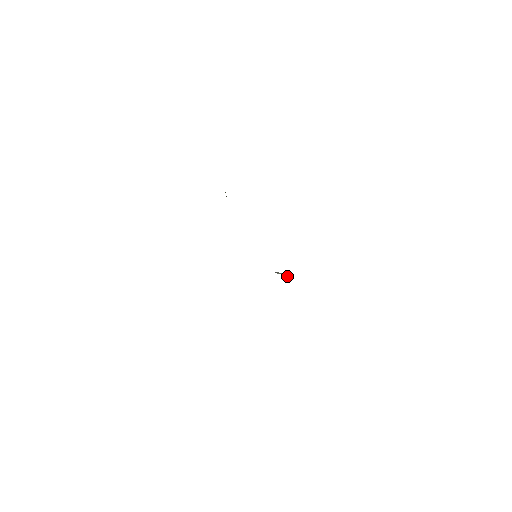
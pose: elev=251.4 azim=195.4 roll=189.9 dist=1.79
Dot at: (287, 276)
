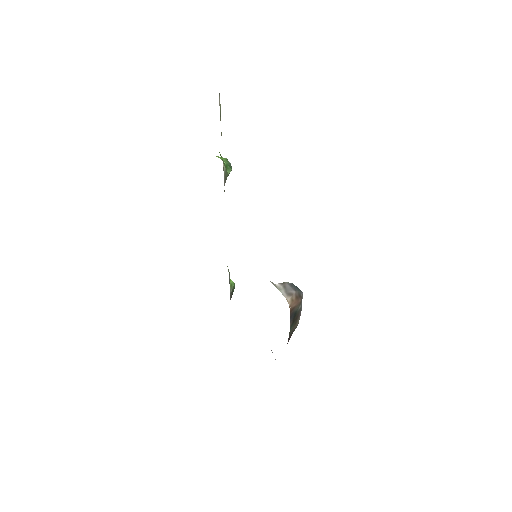
Dot at: (291, 294)
